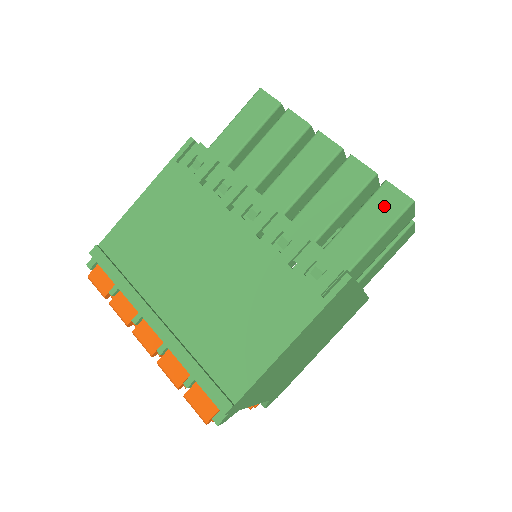
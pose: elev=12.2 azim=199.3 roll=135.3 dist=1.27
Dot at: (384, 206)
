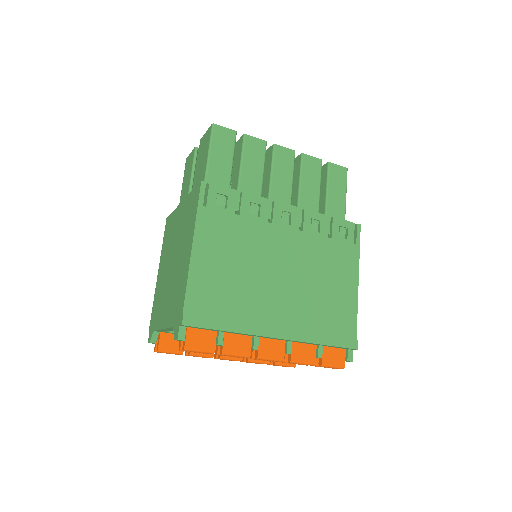
Dot at: (337, 178)
